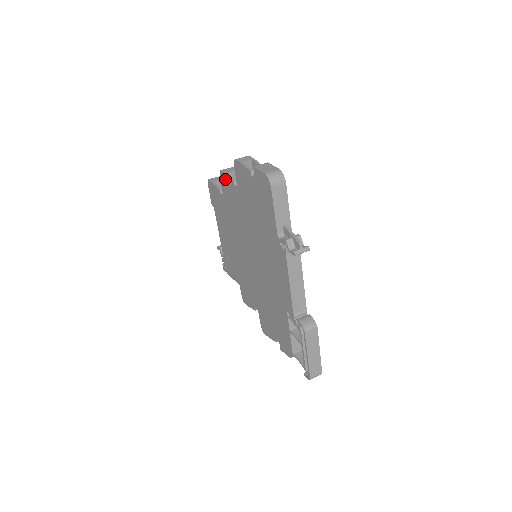
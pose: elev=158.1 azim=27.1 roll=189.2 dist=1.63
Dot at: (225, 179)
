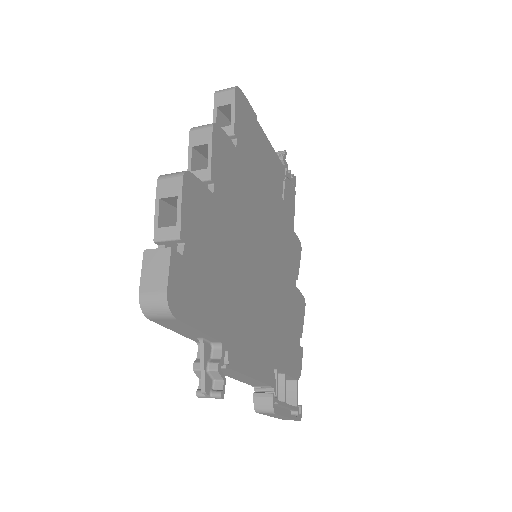
Dot at: (194, 152)
